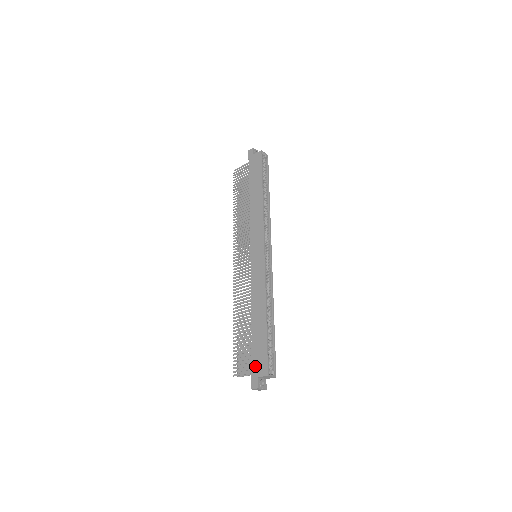
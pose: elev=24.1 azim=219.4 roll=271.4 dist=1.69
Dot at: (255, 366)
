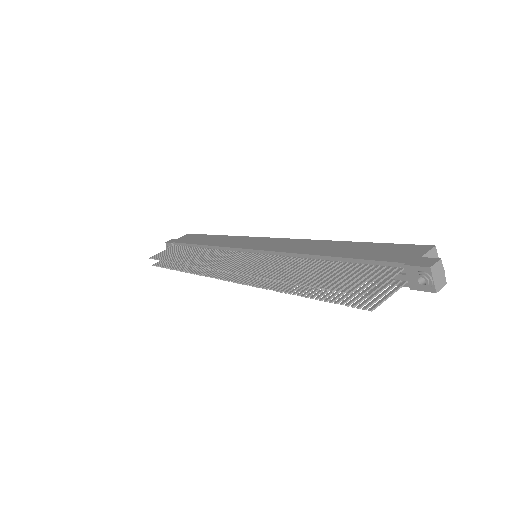
Dot at: (397, 257)
